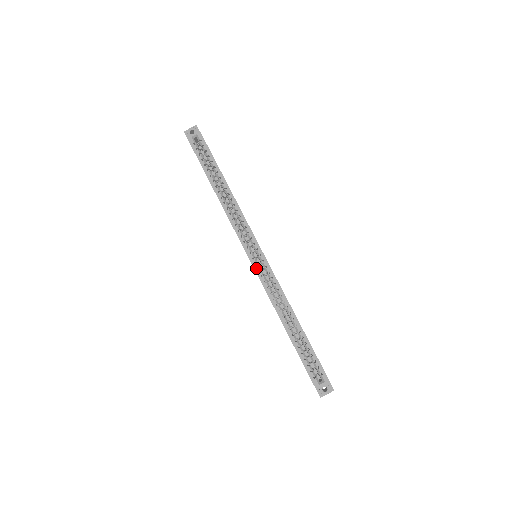
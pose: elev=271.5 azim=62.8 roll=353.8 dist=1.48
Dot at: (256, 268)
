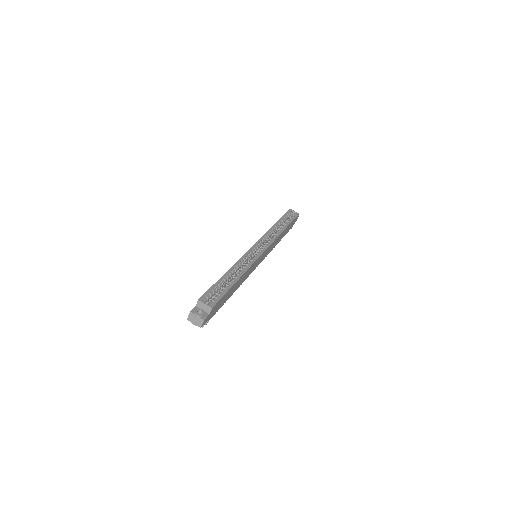
Dot at: (252, 249)
